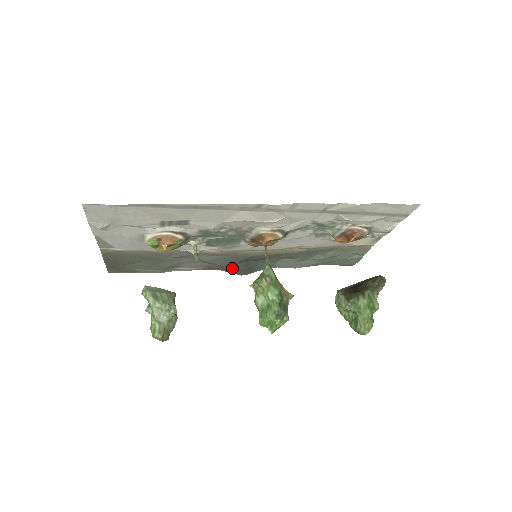
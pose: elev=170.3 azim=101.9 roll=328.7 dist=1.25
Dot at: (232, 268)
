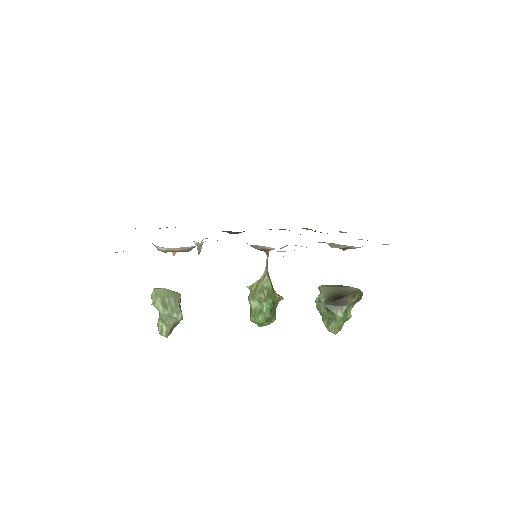
Dot at: (225, 231)
